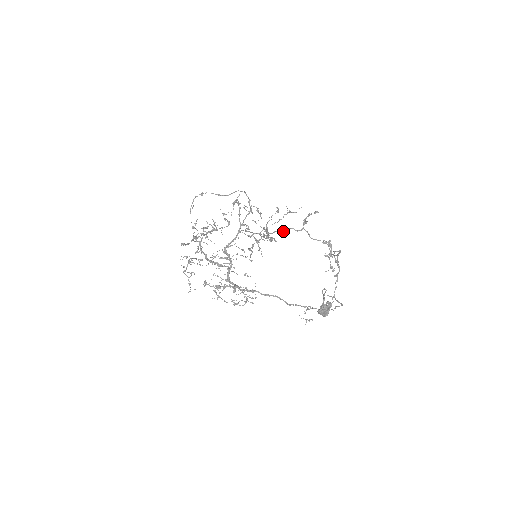
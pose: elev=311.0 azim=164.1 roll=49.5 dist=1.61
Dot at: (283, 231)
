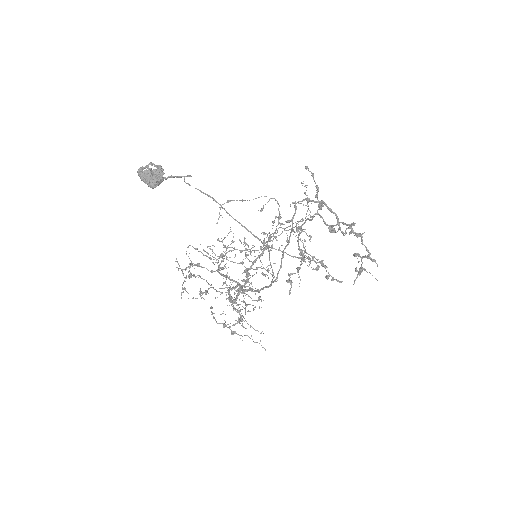
Dot at: (298, 226)
